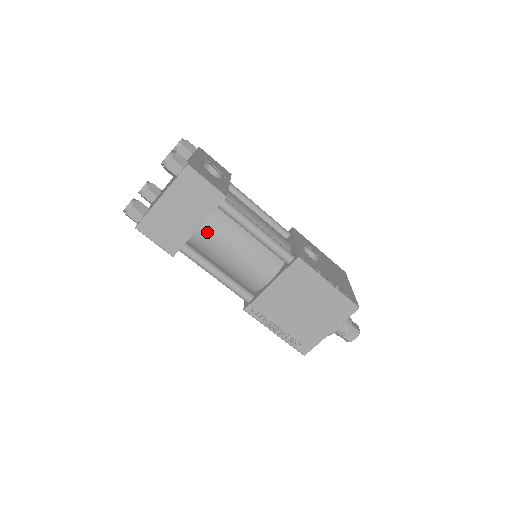
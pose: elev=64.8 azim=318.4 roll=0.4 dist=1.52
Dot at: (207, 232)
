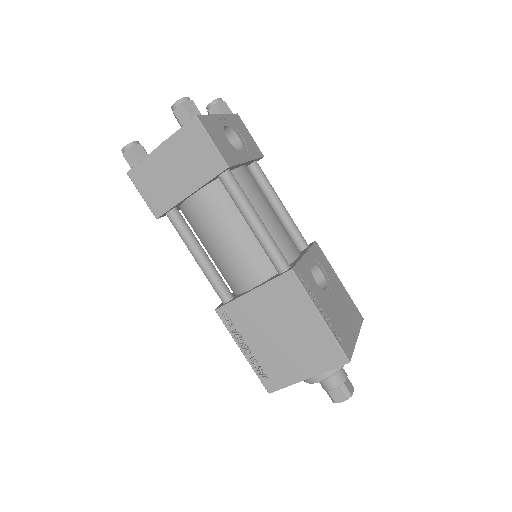
Dot at: (200, 204)
